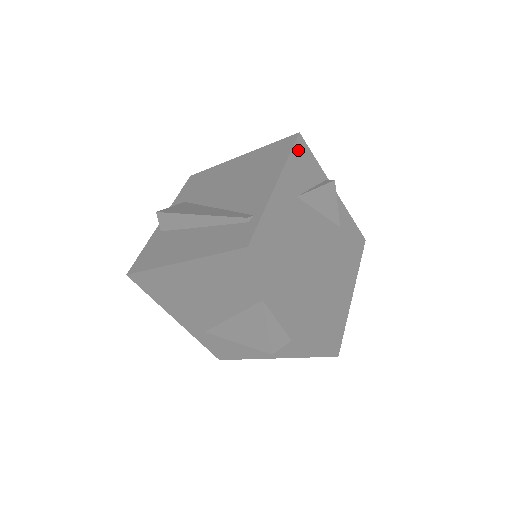
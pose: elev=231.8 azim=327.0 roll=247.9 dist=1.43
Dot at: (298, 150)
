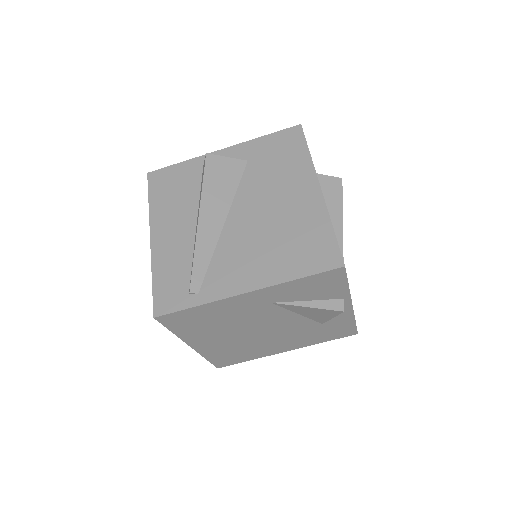
Dot at: (321, 277)
